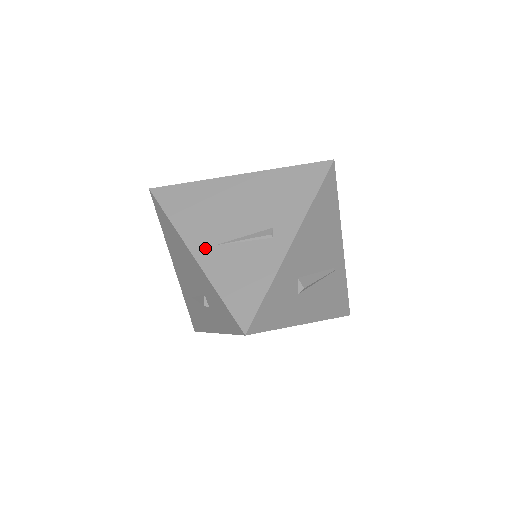
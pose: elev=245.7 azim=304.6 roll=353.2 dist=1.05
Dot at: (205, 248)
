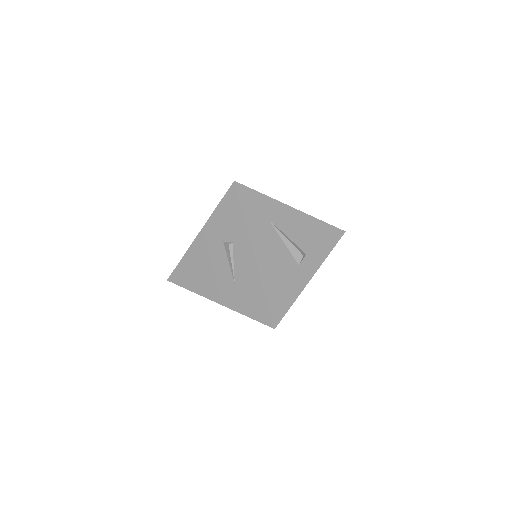
Dot at: occluded
